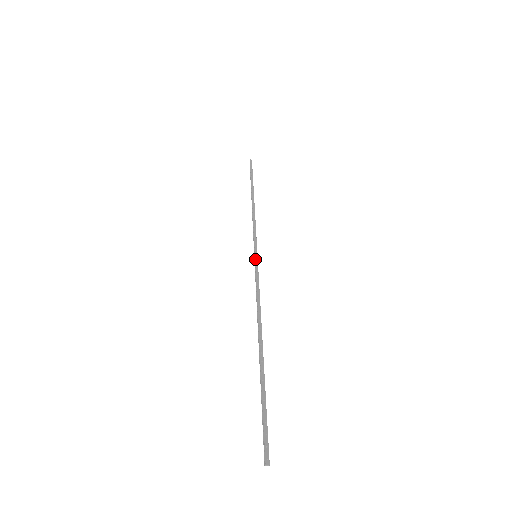
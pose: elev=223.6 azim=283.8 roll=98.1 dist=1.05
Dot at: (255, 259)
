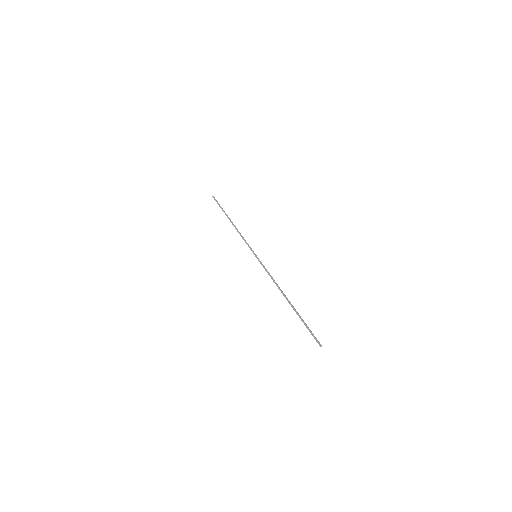
Dot at: occluded
